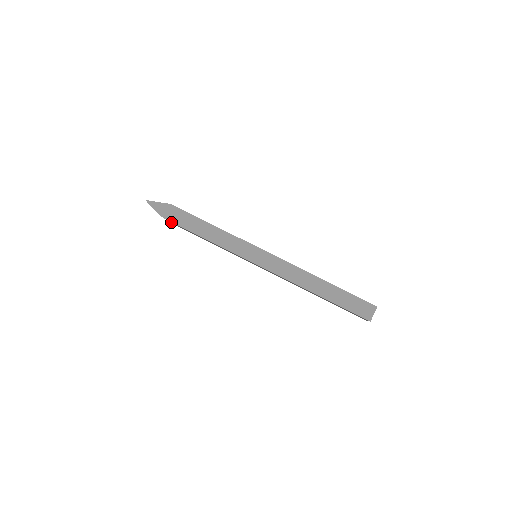
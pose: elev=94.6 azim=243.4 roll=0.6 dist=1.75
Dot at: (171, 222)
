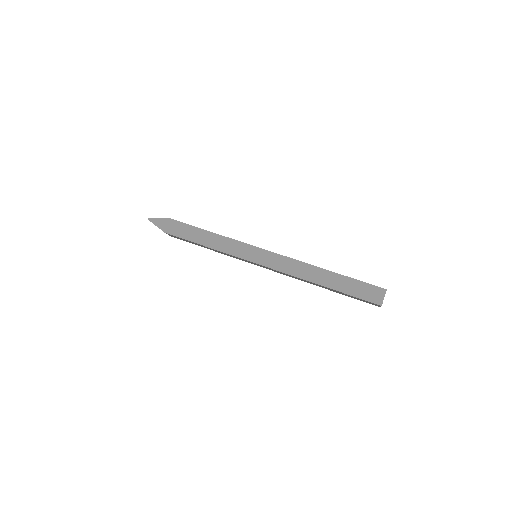
Dot at: occluded
